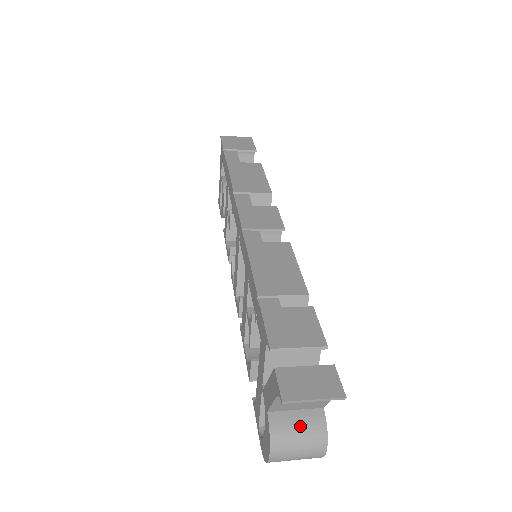
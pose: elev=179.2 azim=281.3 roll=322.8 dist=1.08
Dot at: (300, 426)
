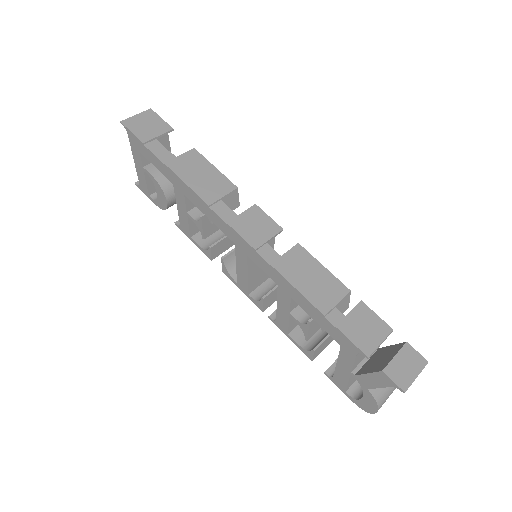
Dot at: occluded
